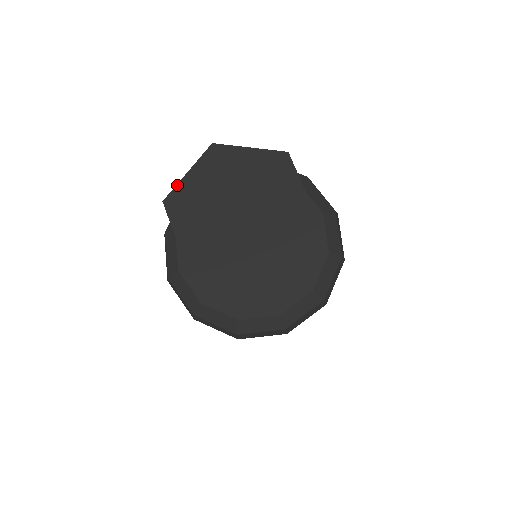
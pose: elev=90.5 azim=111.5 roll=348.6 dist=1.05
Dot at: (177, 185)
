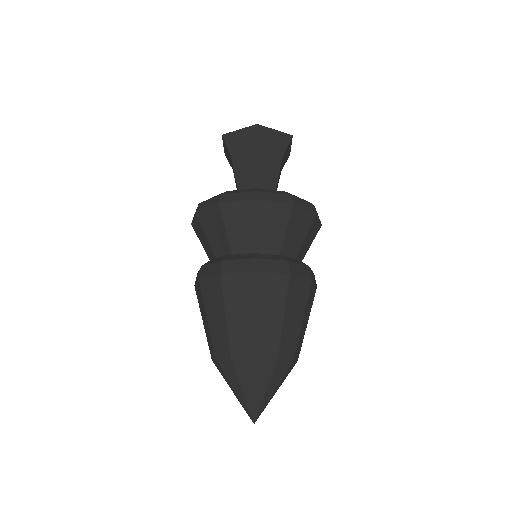
Dot at: occluded
